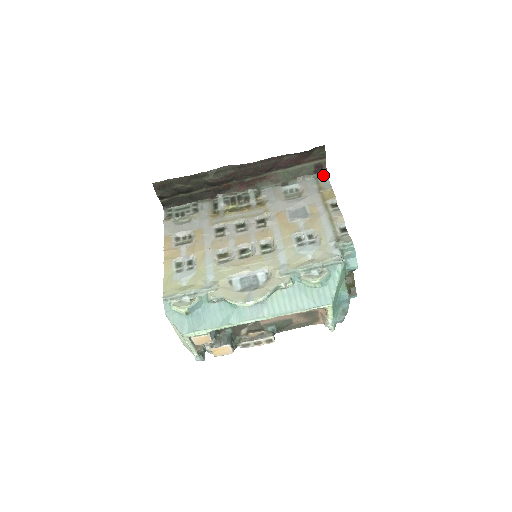
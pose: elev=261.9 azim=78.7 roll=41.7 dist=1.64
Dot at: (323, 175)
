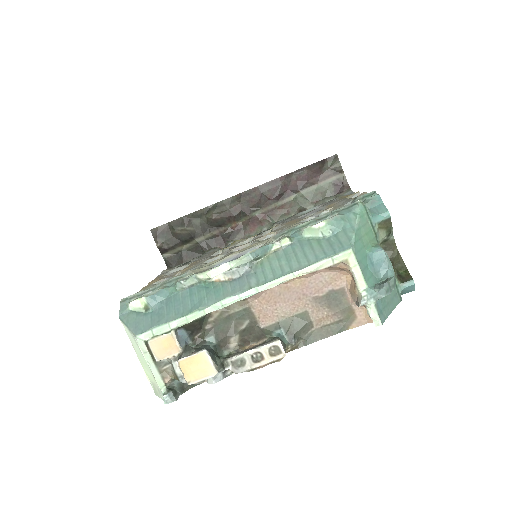
Dot at: (346, 192)
